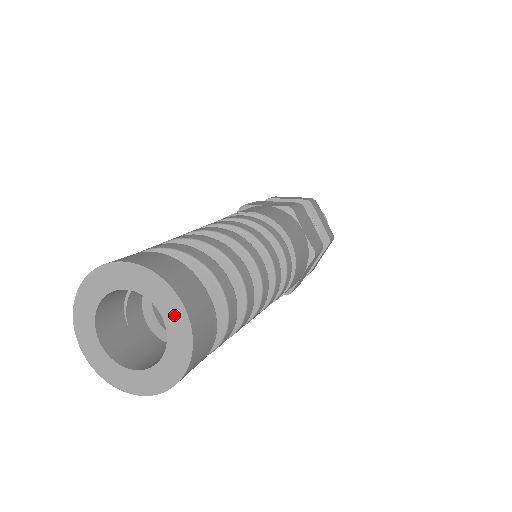
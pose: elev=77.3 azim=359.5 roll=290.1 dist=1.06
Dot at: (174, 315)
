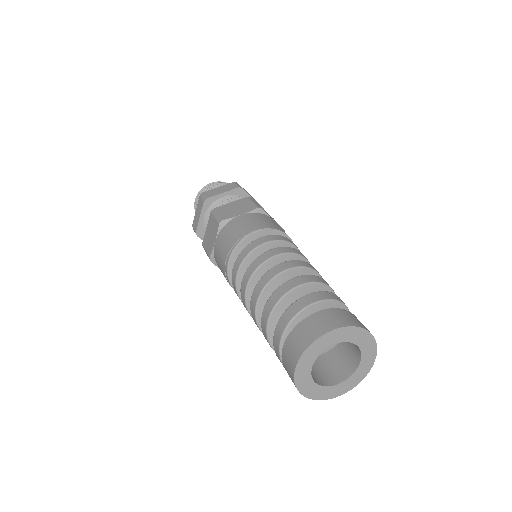
Dot at: (365, 341)
